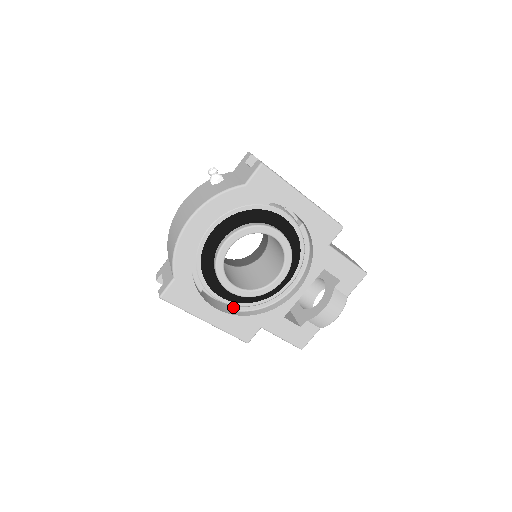
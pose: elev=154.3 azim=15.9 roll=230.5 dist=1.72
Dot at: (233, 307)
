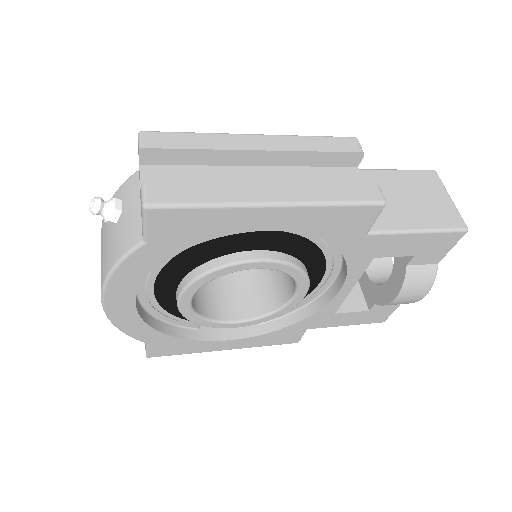
Dot at: occluded
